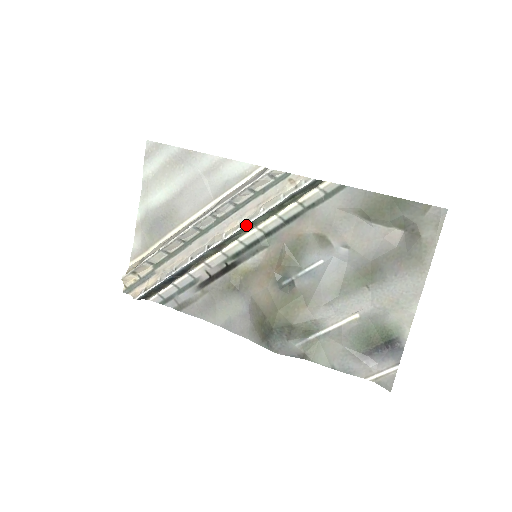
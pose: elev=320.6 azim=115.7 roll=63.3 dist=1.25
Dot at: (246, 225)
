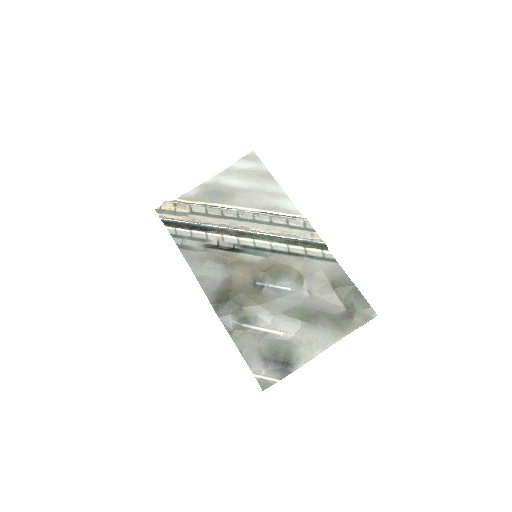
Dot at: (268, 235)
